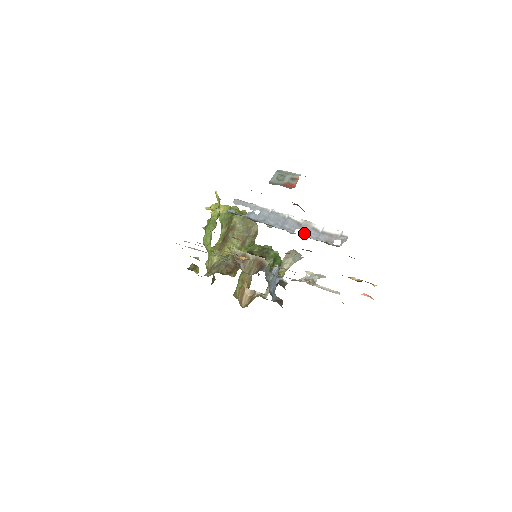
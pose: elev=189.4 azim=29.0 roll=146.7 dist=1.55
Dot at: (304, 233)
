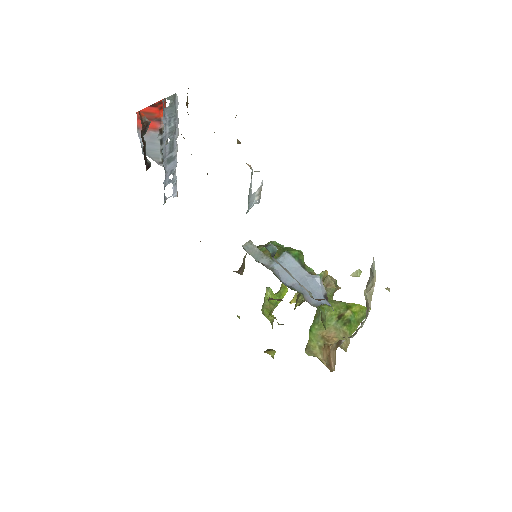
Dot at: (167, 136)
